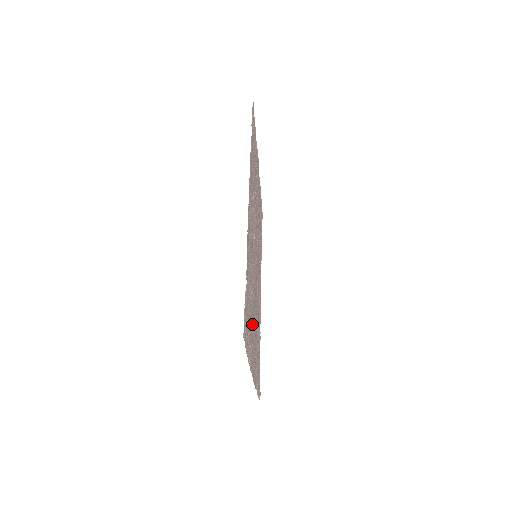
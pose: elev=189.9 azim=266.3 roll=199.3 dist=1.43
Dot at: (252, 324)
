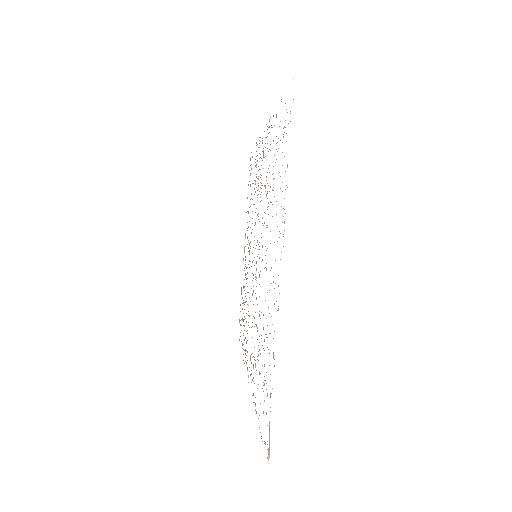
Dot at: occluded
